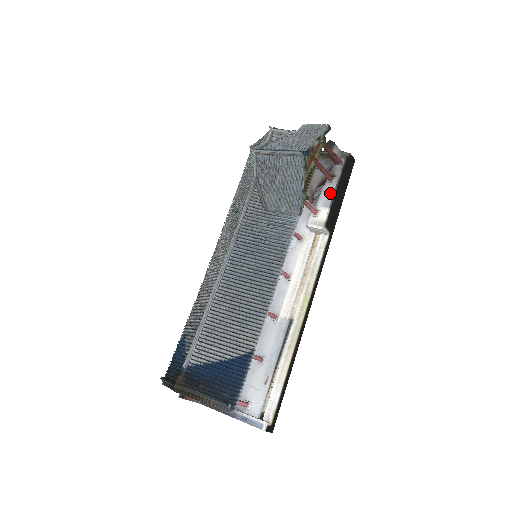
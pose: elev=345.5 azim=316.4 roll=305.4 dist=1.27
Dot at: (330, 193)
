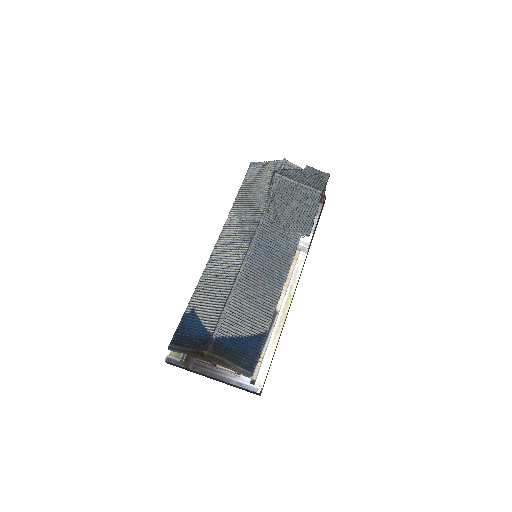
Dot at: (314, 222)
